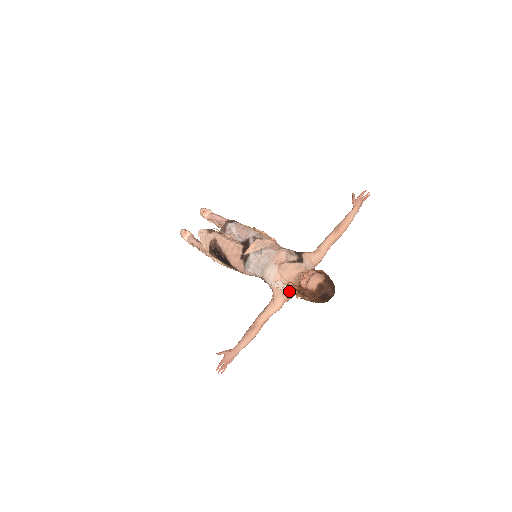
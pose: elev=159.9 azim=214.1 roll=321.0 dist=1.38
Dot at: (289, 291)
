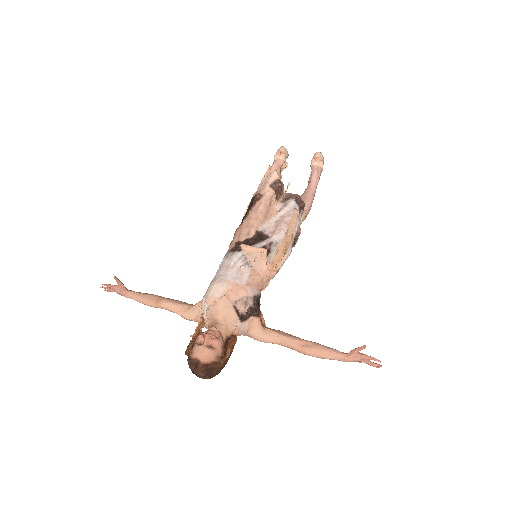
Dot at: (204, 321)
